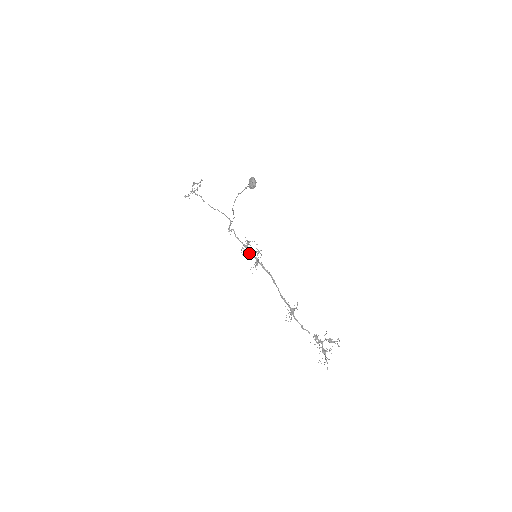
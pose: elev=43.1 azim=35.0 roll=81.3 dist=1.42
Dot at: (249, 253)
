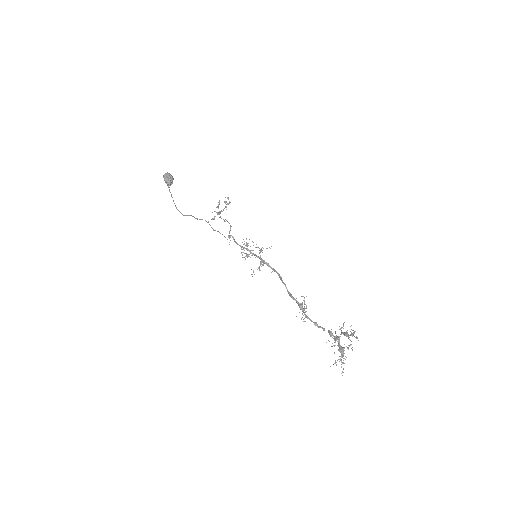
Dot at: (251, 255)
